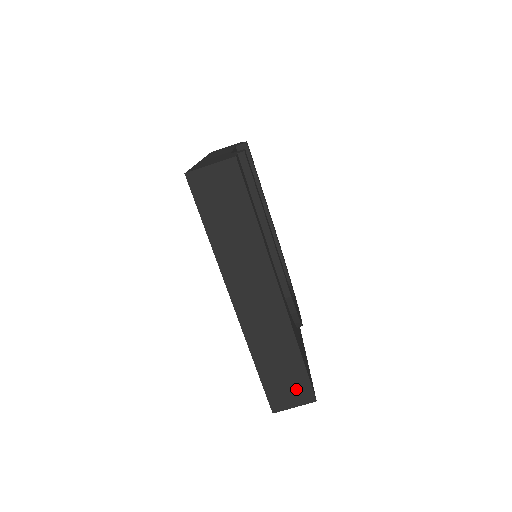
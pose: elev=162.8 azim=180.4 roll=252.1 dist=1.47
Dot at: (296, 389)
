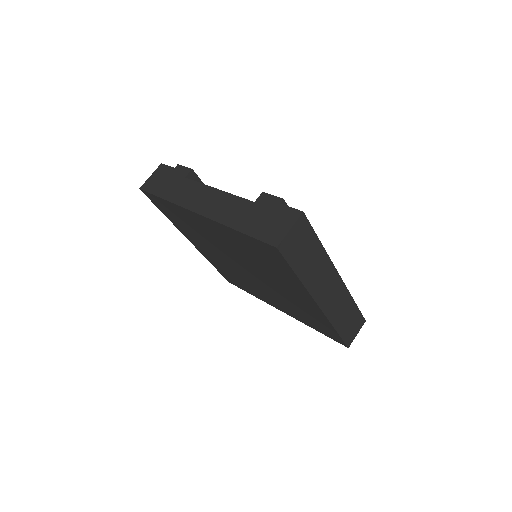
Dot at: (356, 324)
